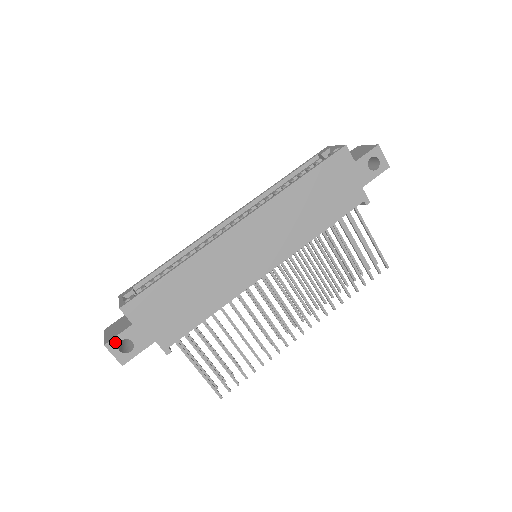
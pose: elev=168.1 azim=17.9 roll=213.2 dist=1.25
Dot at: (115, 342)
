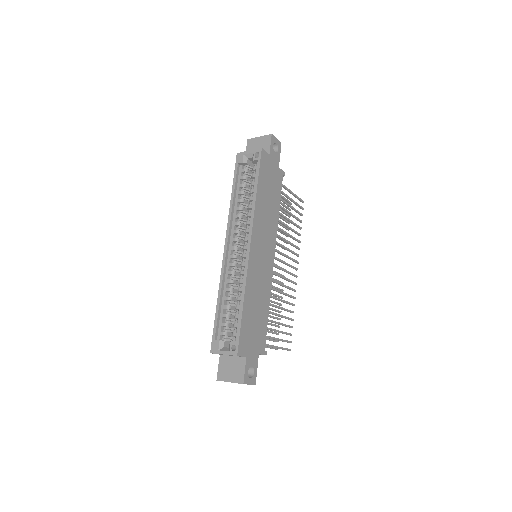
Dot at: (246, 376)
